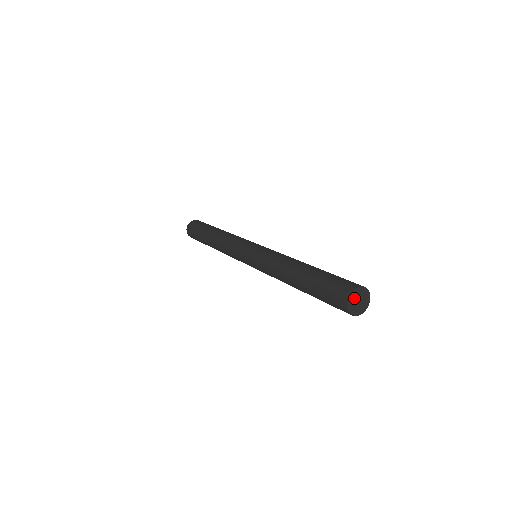
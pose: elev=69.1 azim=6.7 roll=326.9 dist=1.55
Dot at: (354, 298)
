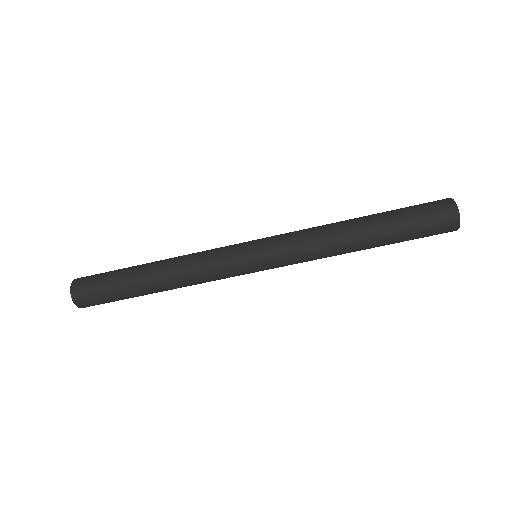
Dot at: occluded
